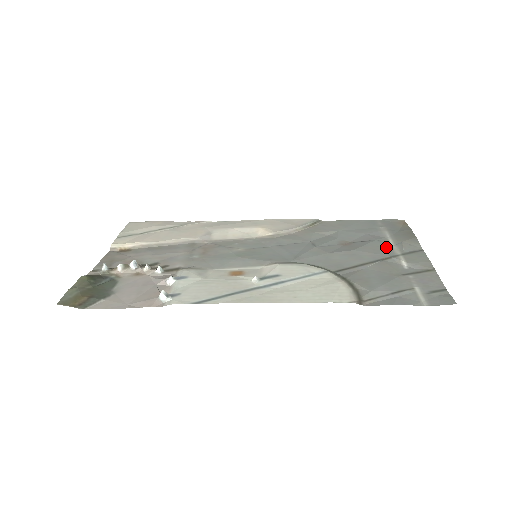
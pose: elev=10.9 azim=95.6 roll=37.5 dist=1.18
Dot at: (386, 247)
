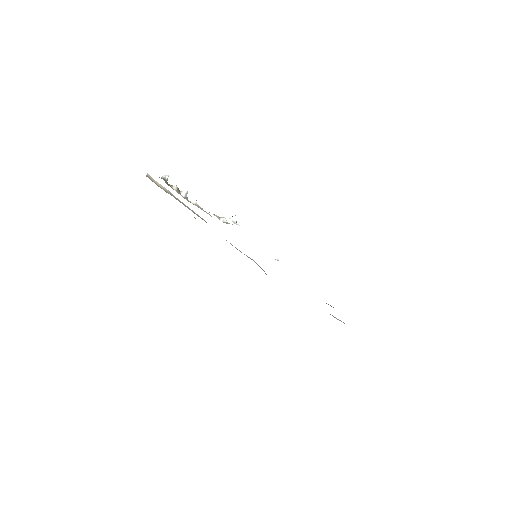
Dot at: occluded
